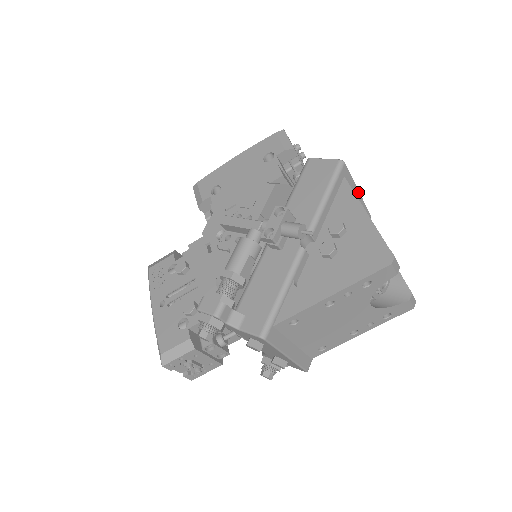
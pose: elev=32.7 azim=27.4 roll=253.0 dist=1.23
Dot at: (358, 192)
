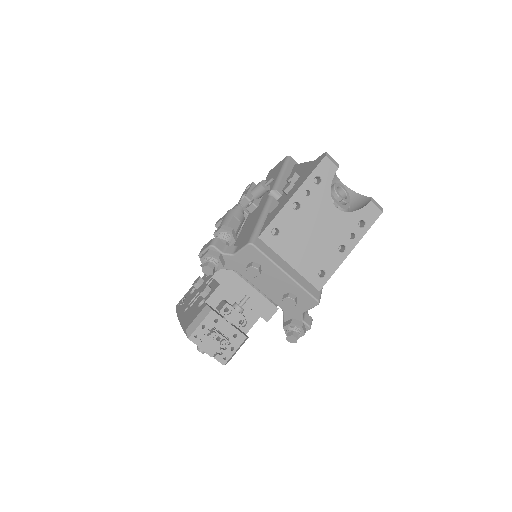
Dot at: occluded
